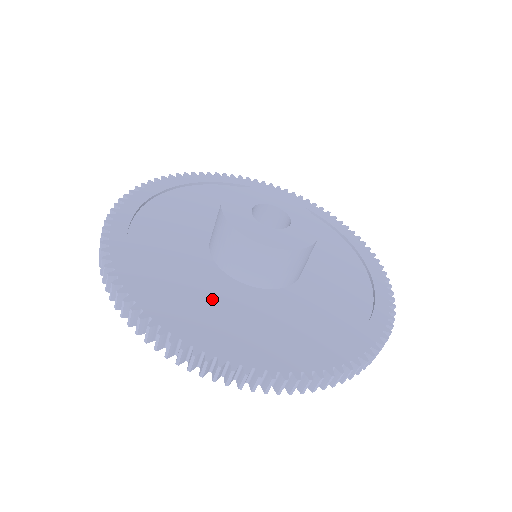
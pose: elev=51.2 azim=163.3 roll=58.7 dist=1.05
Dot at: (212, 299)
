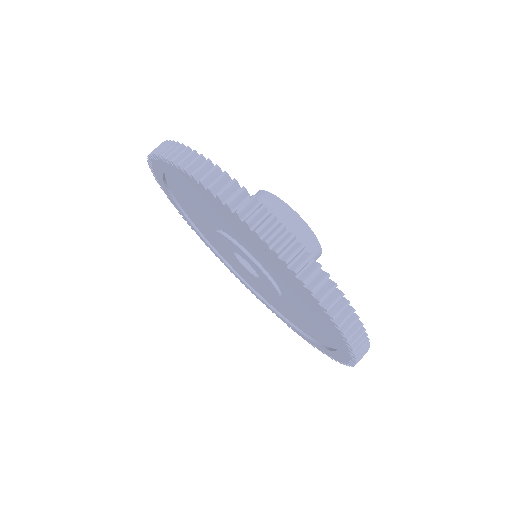
Dot at: occluded
